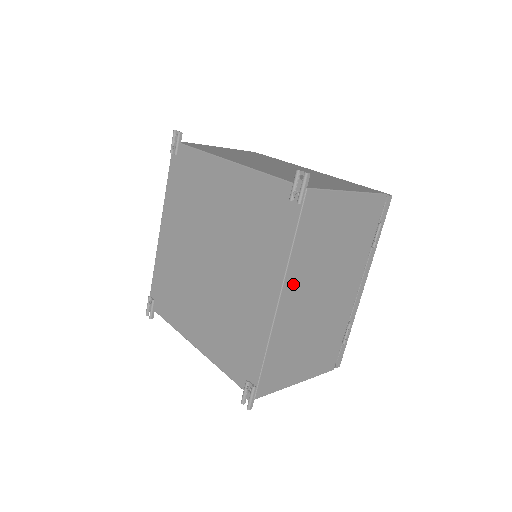
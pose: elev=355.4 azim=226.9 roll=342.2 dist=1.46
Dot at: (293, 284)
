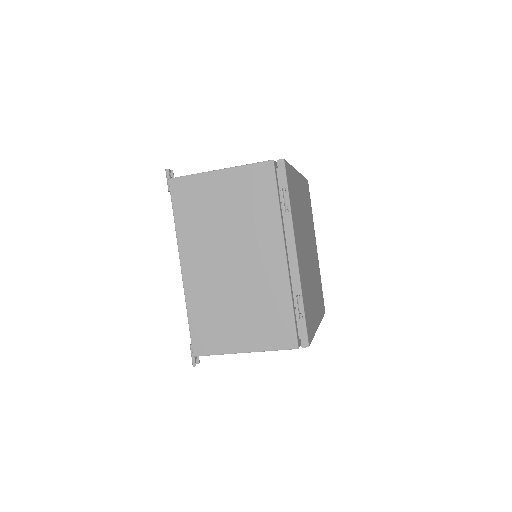
Dot at: (190, 253)
